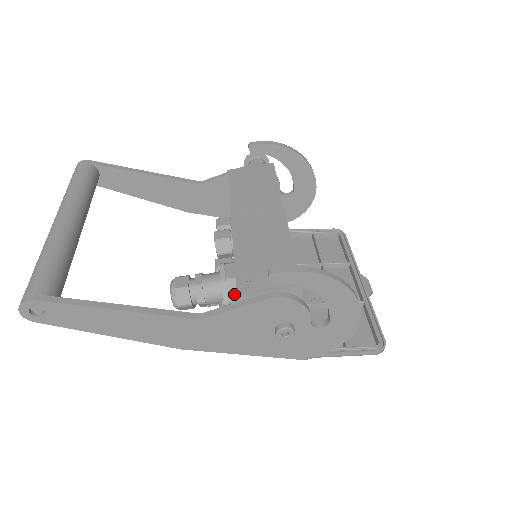
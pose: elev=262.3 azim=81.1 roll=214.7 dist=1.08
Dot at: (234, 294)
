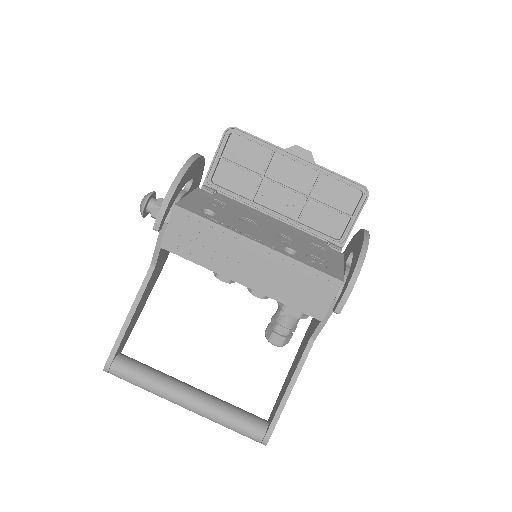
Dot at: occluded
